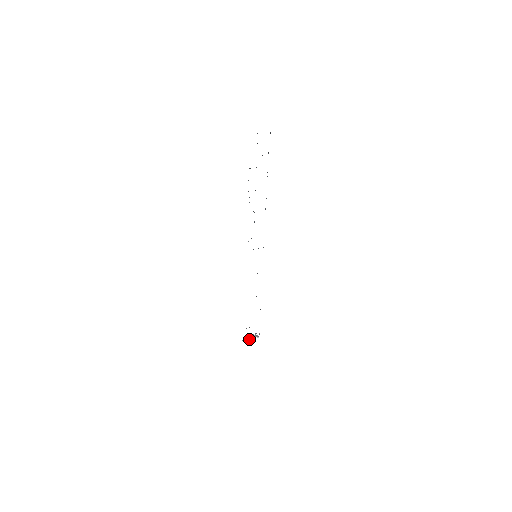
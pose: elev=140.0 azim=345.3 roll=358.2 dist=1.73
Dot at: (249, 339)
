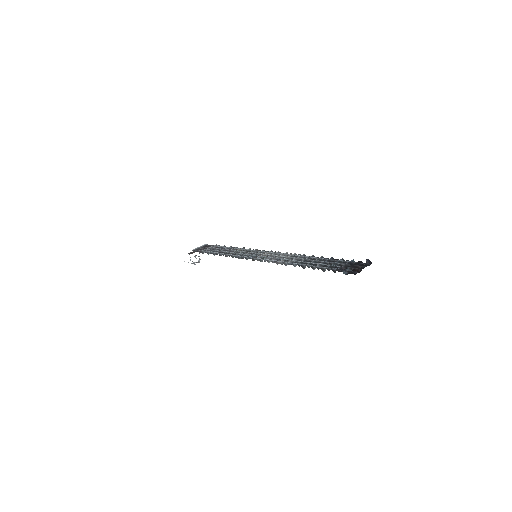
Dot at: occluded
